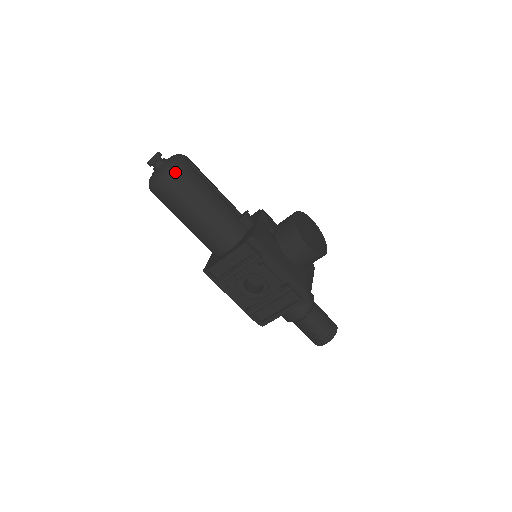
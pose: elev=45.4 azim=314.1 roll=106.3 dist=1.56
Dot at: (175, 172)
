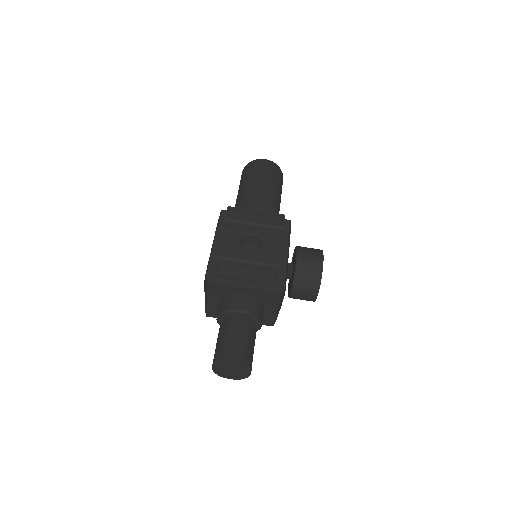
Dot at: (279, 168)
